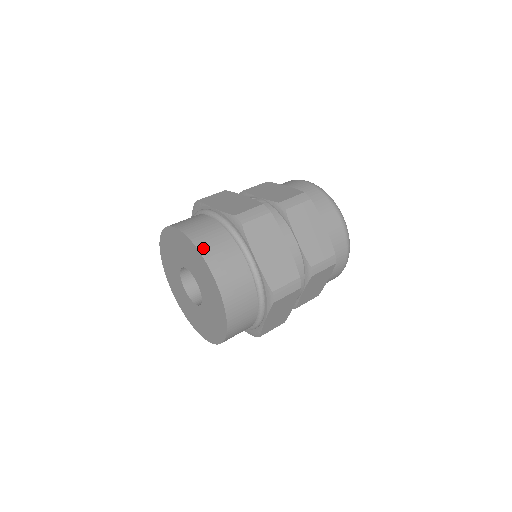
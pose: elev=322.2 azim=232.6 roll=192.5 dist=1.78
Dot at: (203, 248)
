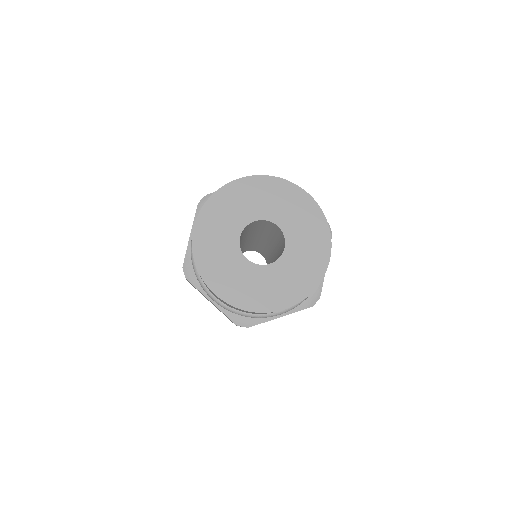
Dot at: (280, 179)
